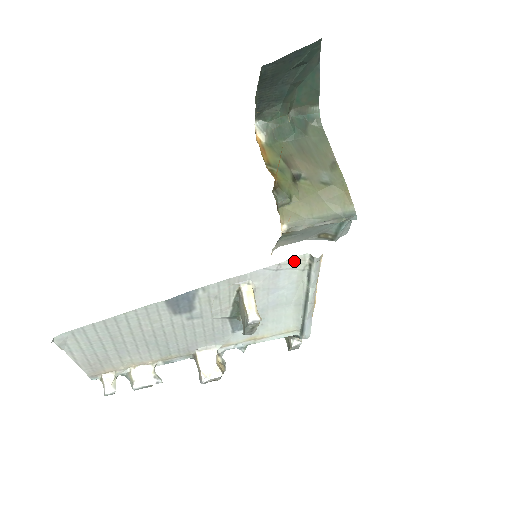
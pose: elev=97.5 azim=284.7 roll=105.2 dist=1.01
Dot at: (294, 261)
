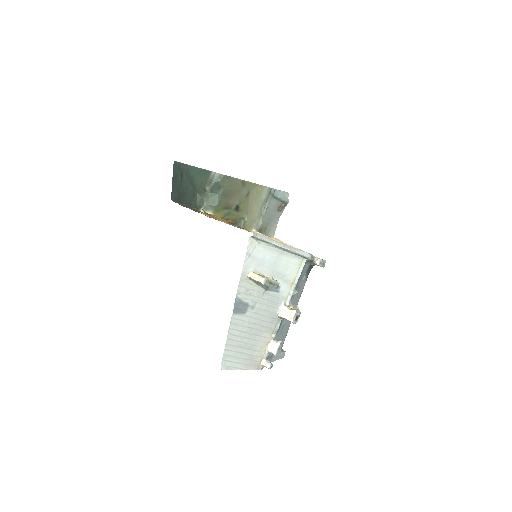
Dot at: (250, 246)
